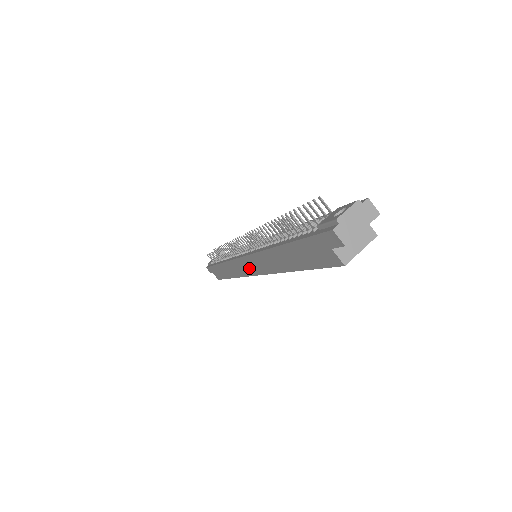
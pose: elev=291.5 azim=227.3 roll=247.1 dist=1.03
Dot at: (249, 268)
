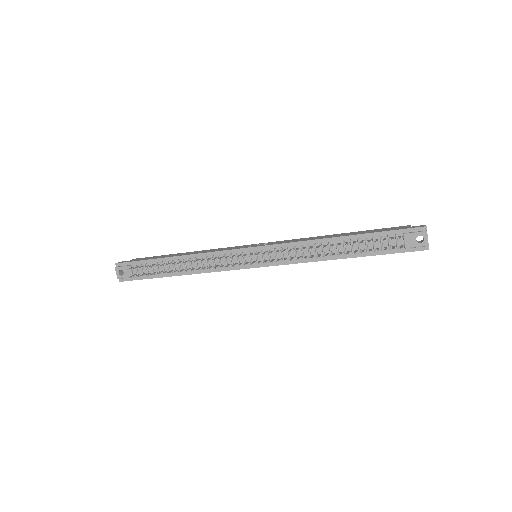
Dot at: occluded
